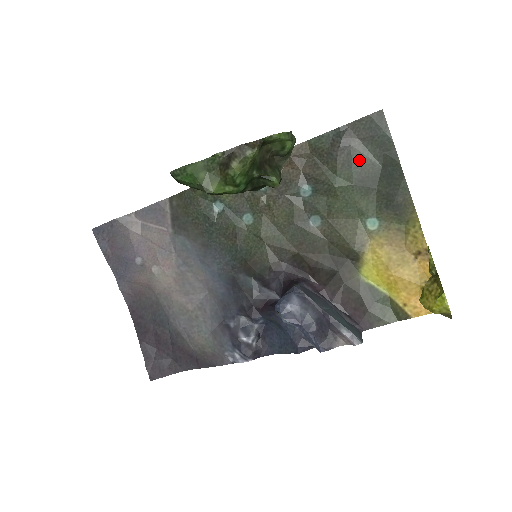
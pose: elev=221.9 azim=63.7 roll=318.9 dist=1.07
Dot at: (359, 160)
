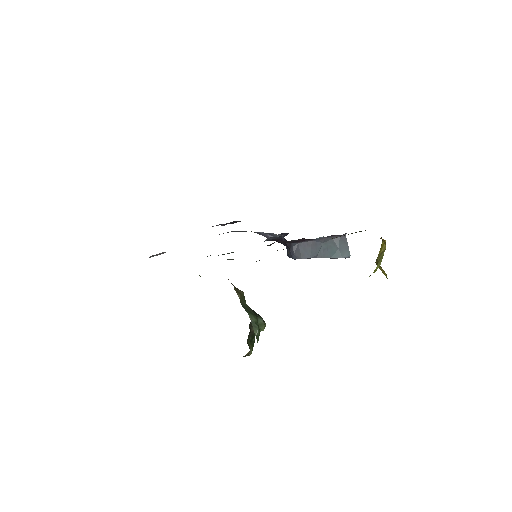
Dot at: occluded
